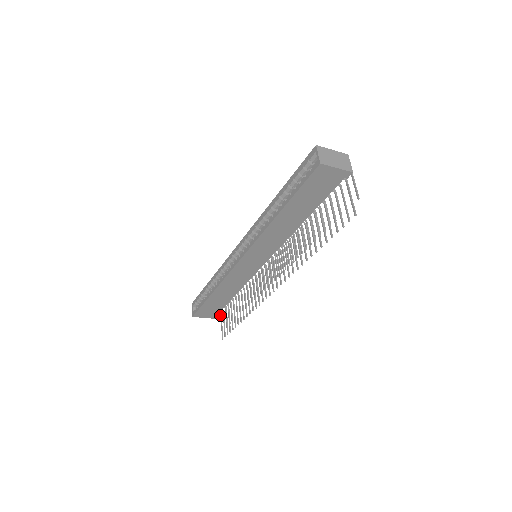
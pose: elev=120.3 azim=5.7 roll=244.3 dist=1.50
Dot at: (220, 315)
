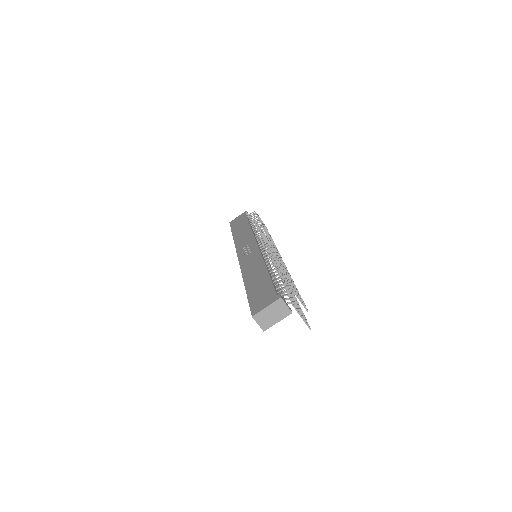
Dot at: occluded
